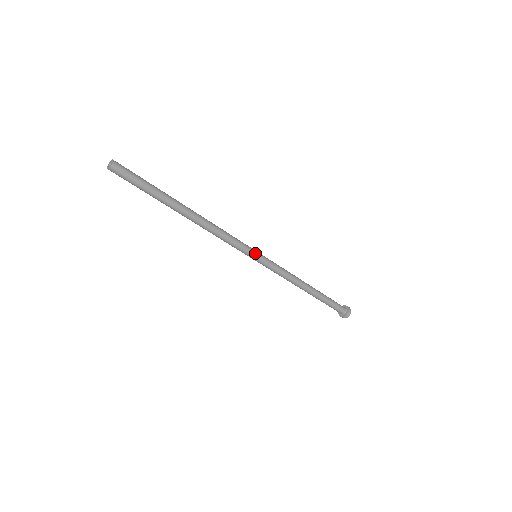
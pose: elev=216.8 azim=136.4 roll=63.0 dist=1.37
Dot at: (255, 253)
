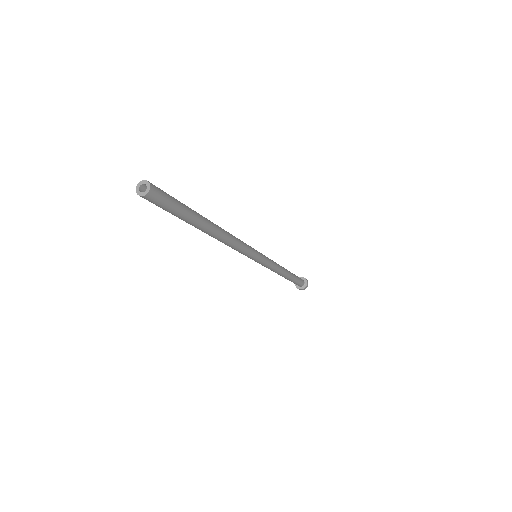
Dot at: (256, 259)
